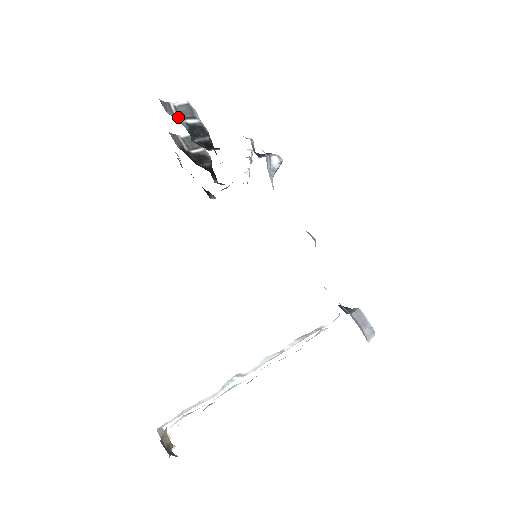
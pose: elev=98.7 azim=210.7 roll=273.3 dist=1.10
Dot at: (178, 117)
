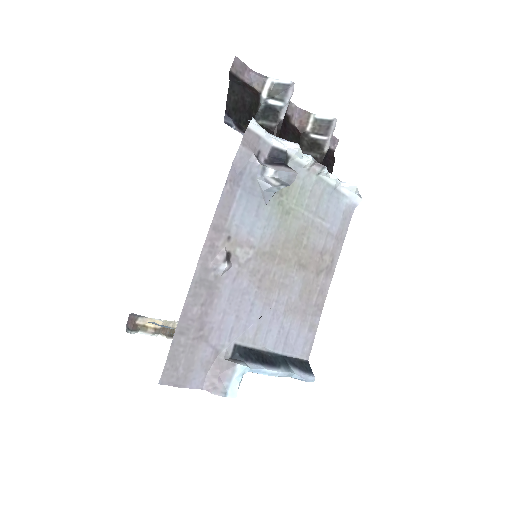
Dot at: (265, 94)
